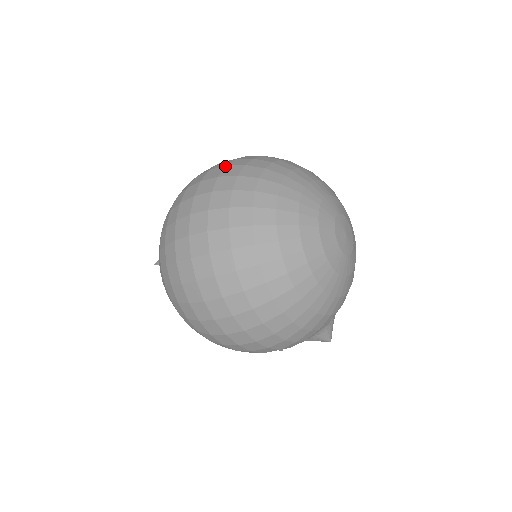
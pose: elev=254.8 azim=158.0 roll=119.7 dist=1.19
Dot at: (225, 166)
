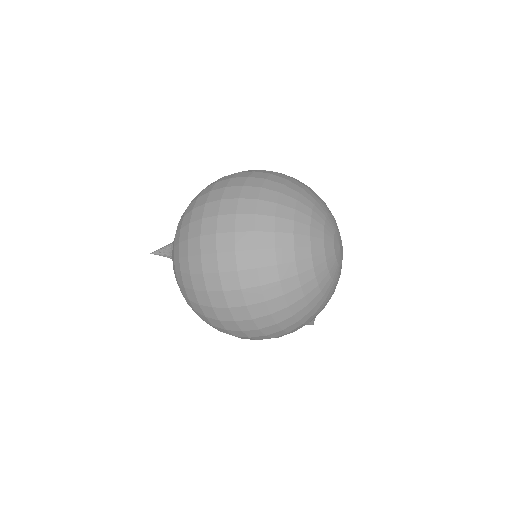
Dot at: (242, 186)
